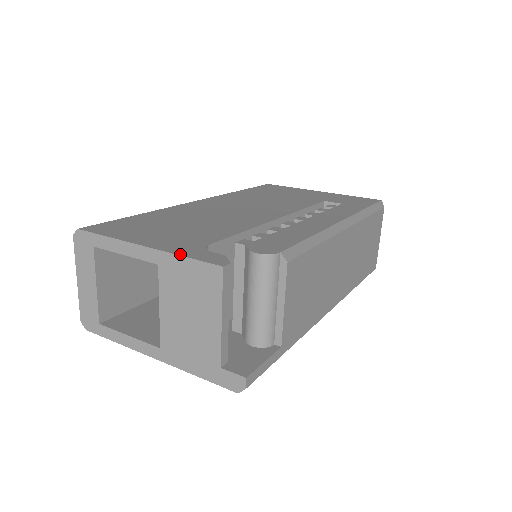
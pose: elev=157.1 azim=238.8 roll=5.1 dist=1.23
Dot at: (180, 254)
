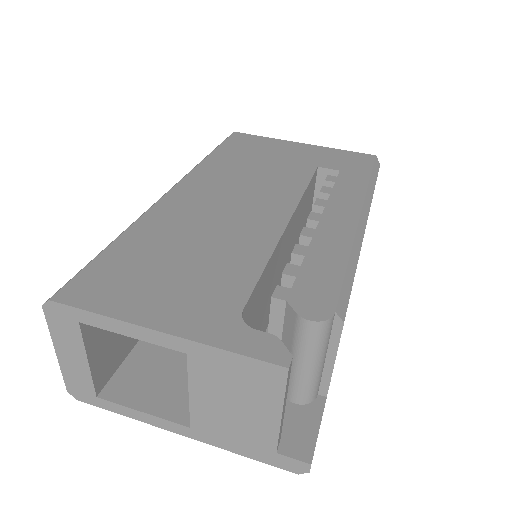
Dot at: (220, 346)
